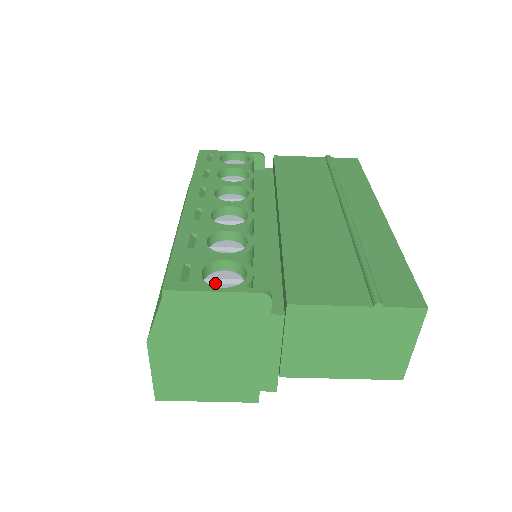
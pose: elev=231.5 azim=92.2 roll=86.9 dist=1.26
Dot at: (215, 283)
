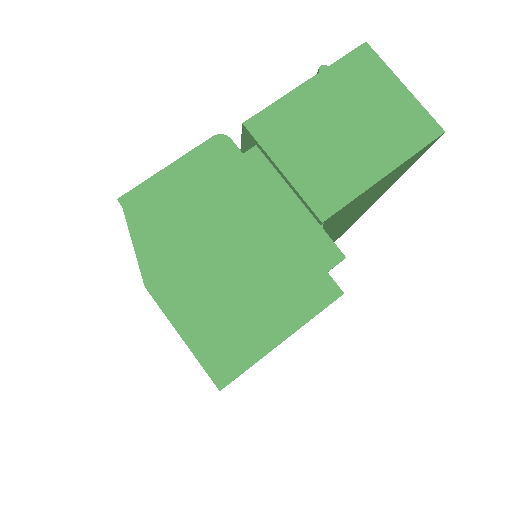
Dot at: occluded
